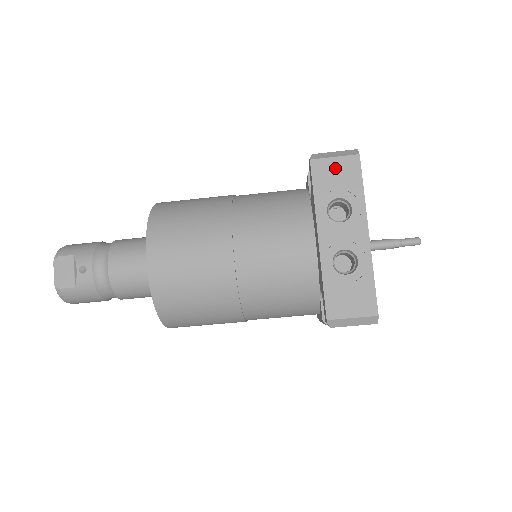
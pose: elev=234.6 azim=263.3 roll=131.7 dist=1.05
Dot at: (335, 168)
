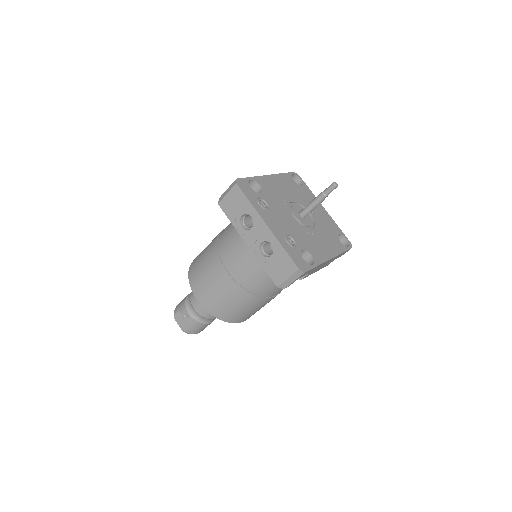
Dot at: (231, 200)
